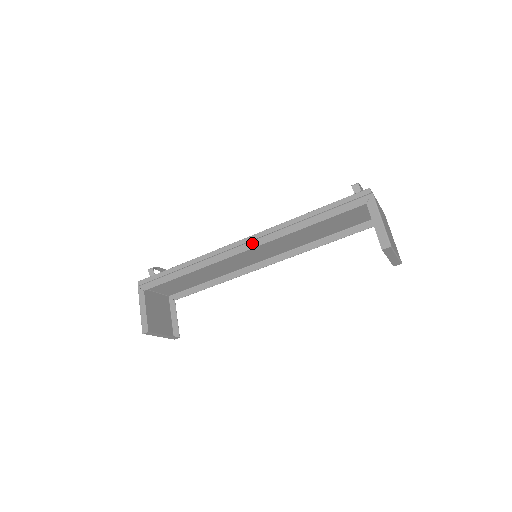
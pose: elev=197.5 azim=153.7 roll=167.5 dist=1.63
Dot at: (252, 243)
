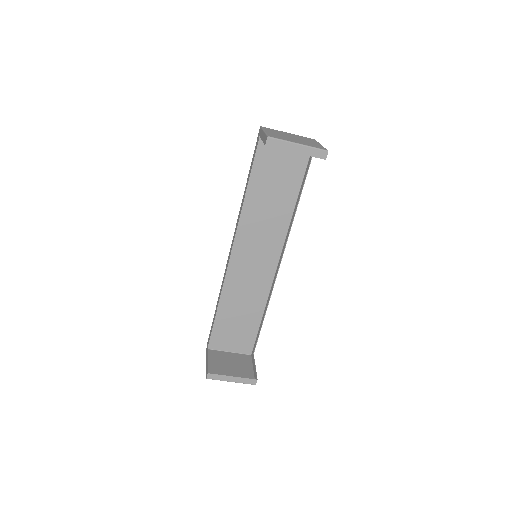
Dot at: (232, 242)
